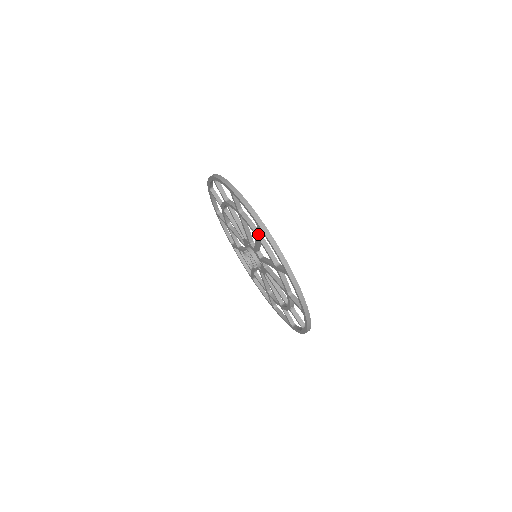
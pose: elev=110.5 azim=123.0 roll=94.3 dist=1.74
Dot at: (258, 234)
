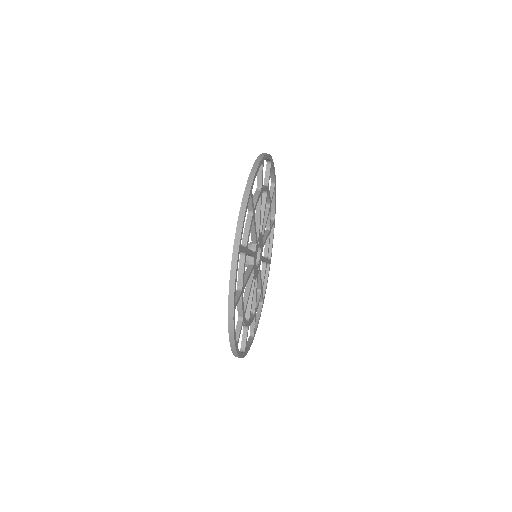
Dot at: (264, 179)
